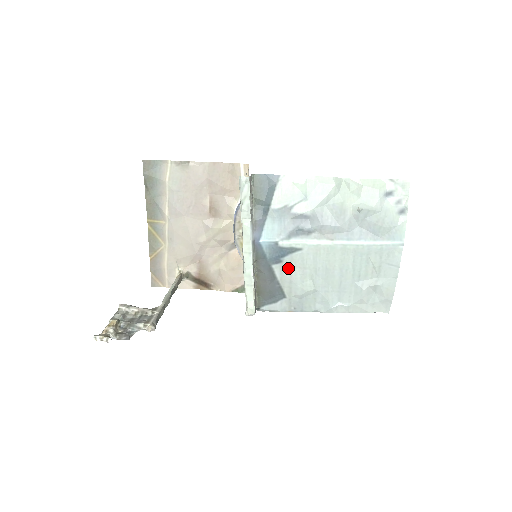
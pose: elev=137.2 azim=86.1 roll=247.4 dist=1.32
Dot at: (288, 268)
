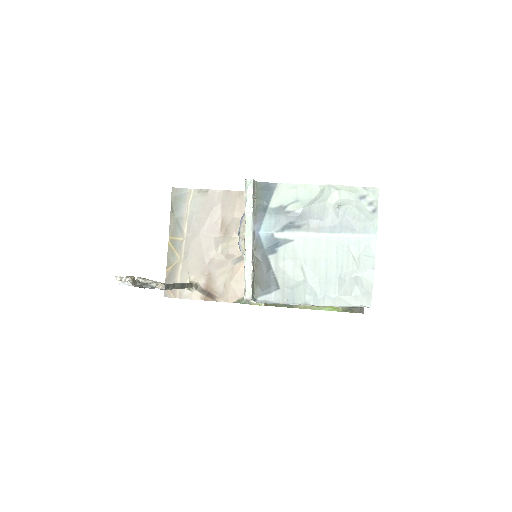
Dot at: (282, 259)
